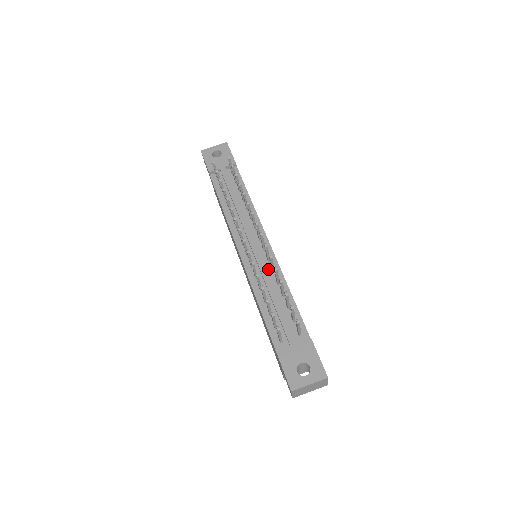
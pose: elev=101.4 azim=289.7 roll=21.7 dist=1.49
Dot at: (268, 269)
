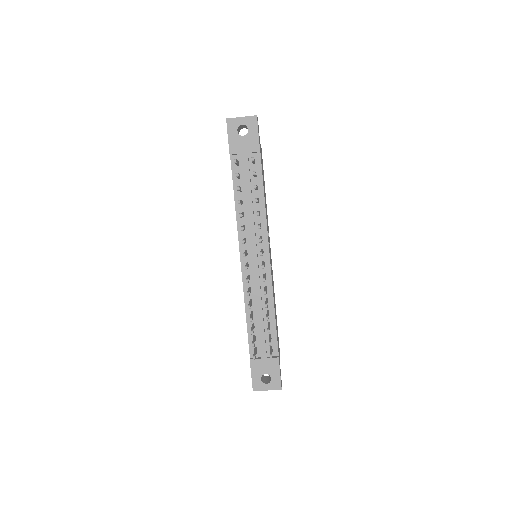
Dot at: (262, 285)
